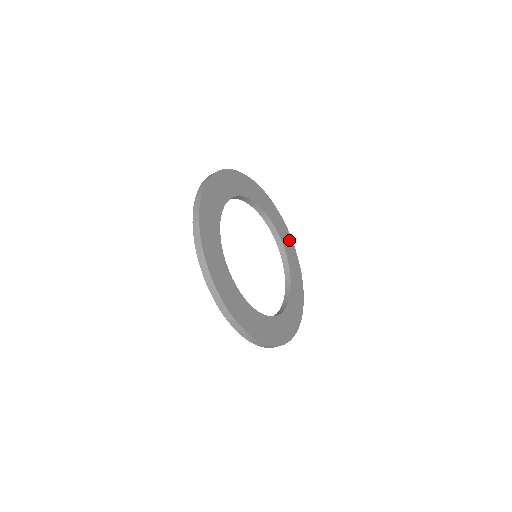
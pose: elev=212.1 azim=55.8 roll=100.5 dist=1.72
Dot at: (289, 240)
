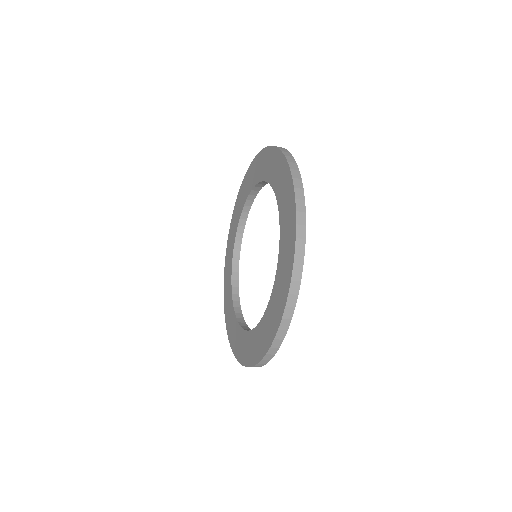
Dot at: occluded
